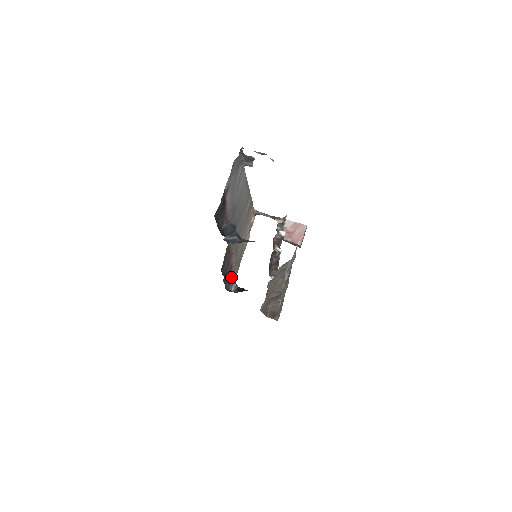
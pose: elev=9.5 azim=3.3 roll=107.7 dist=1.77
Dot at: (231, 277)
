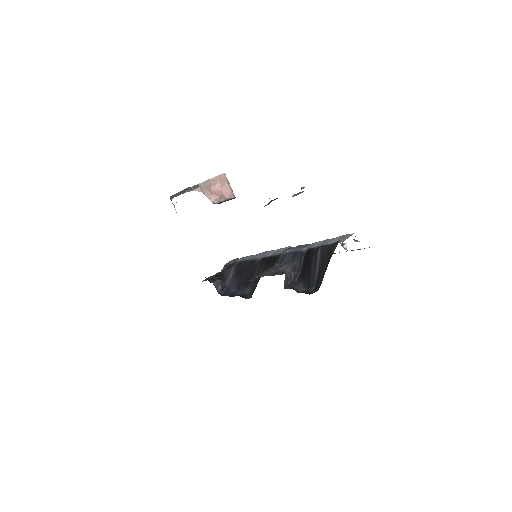
Dot at: occluded
